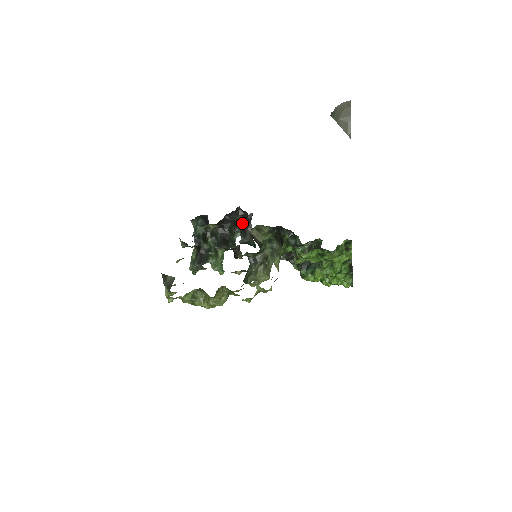
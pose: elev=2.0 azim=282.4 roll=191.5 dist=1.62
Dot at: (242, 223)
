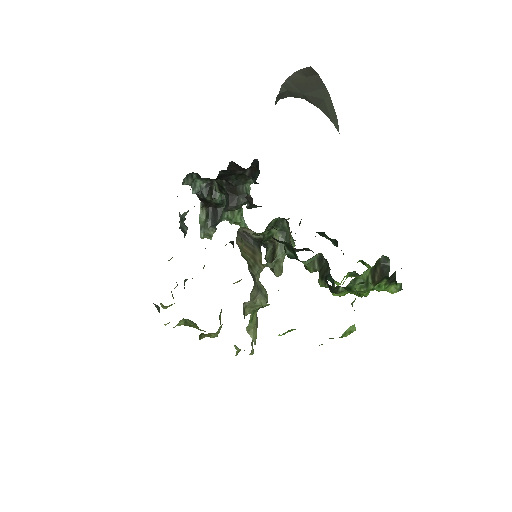
Dot at: (250, 168)
